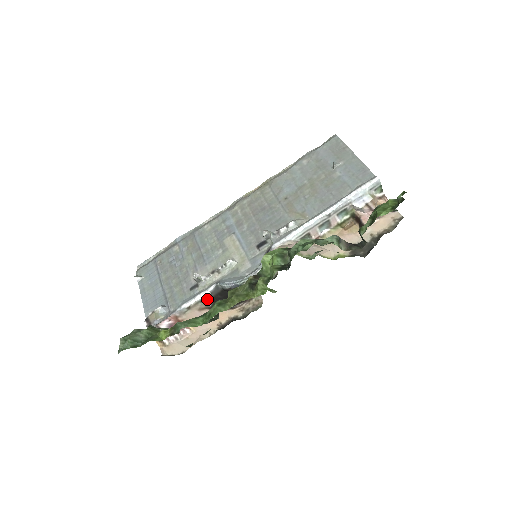
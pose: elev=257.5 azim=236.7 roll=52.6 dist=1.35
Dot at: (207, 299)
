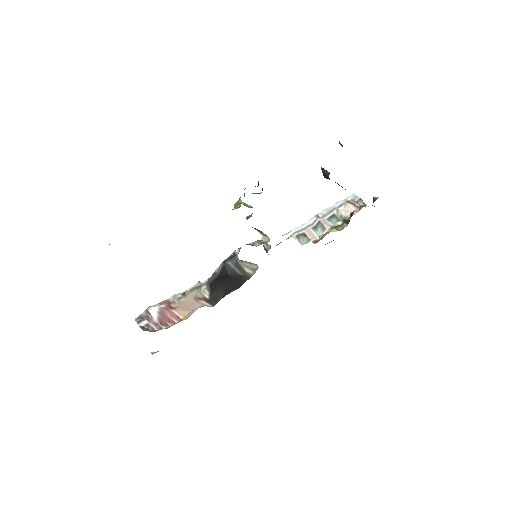
Dot at: (204, 288)
